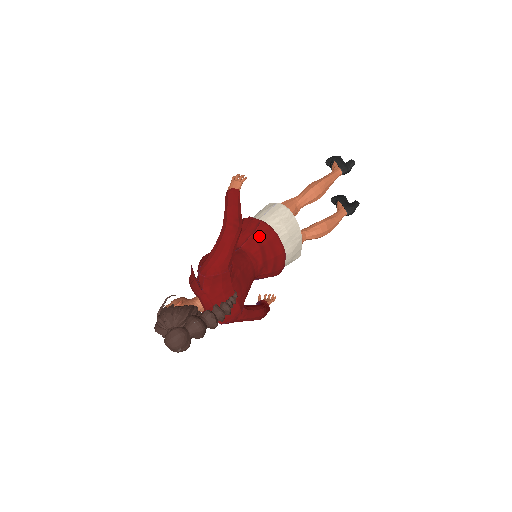
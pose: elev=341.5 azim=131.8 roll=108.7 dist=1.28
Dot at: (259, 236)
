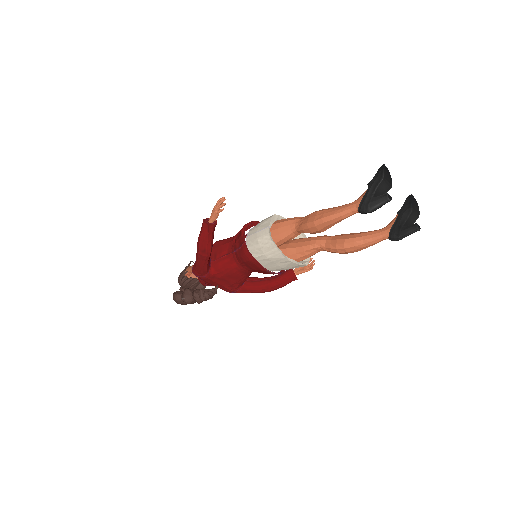
Dot at: (241, 254)
